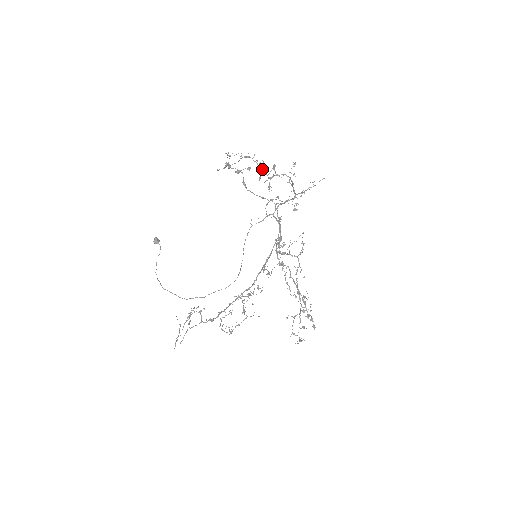
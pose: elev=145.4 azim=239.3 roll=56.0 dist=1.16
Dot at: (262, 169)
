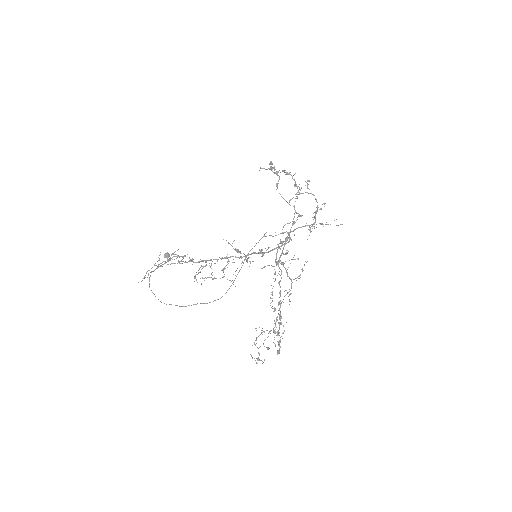
Dot at: occluded
